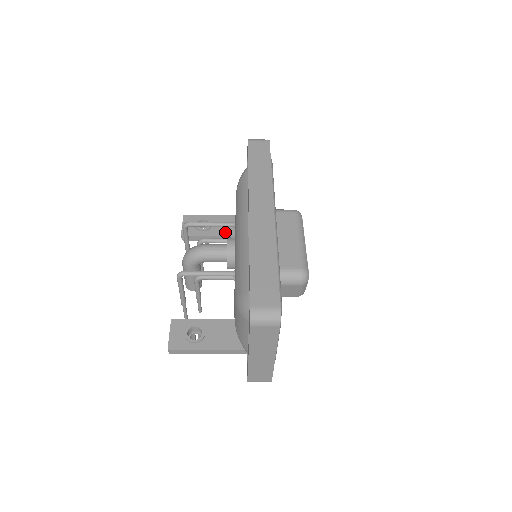
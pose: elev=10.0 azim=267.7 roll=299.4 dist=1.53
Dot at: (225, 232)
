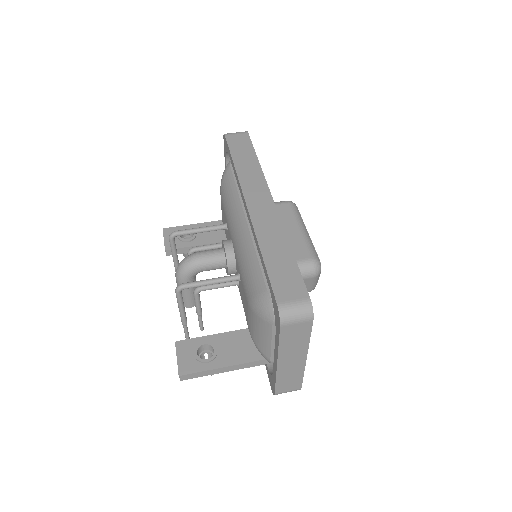
Dot at: (212, 239)
